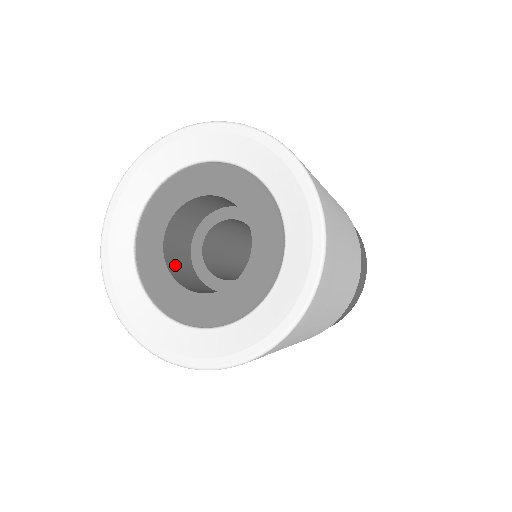
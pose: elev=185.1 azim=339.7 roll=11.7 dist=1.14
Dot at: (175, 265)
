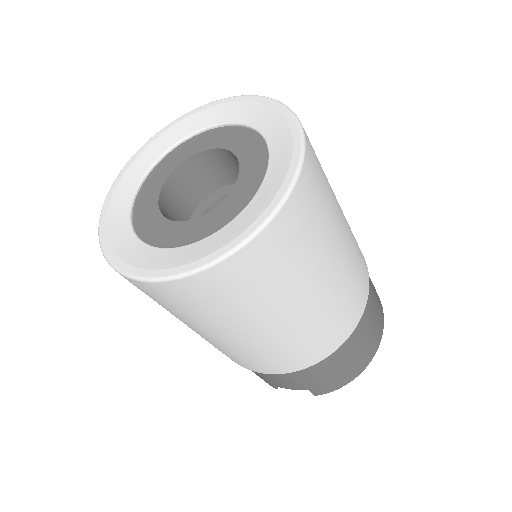
Dot at: (169, 204)
